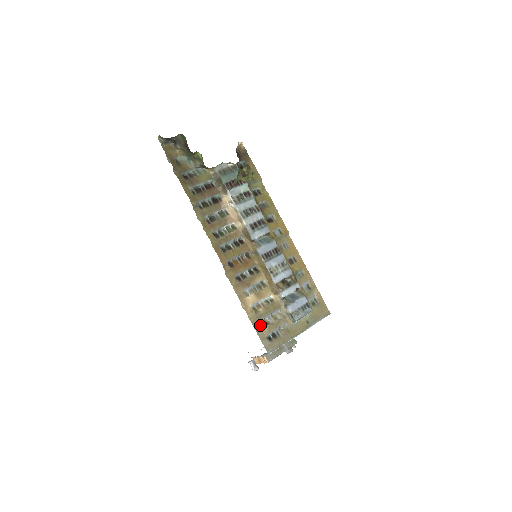
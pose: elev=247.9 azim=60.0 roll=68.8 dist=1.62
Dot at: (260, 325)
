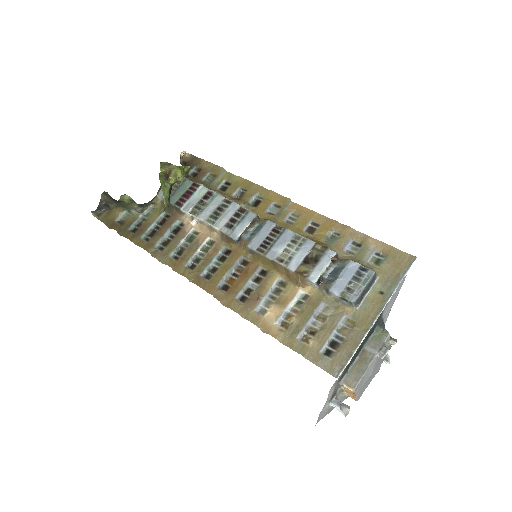
Dot at: (302, 342)
